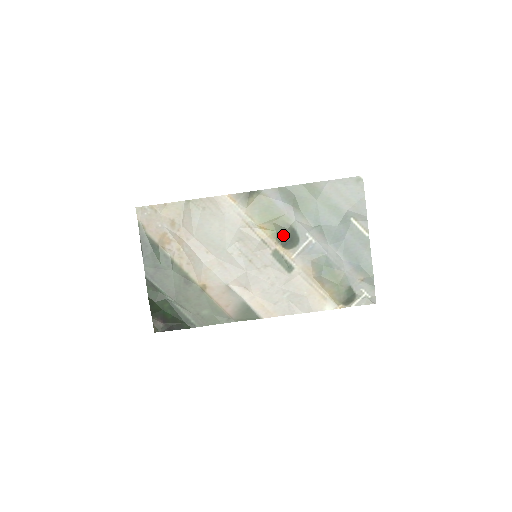
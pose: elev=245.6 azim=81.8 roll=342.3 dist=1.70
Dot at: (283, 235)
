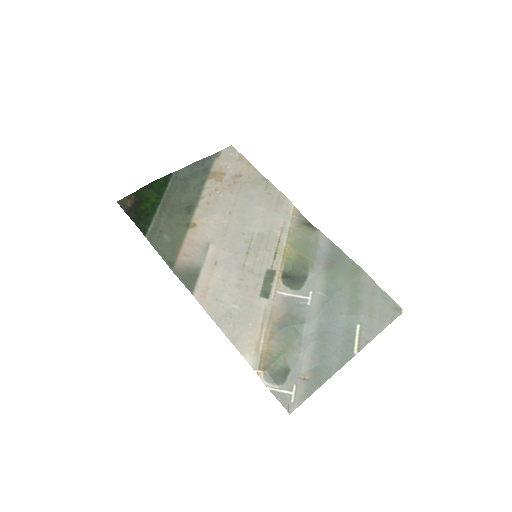
Dot at: (294, 271)
